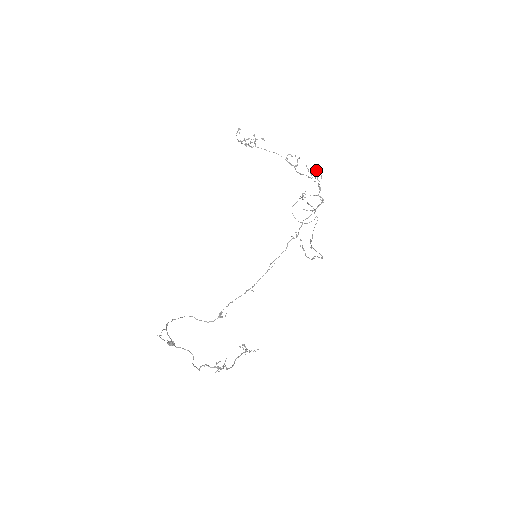
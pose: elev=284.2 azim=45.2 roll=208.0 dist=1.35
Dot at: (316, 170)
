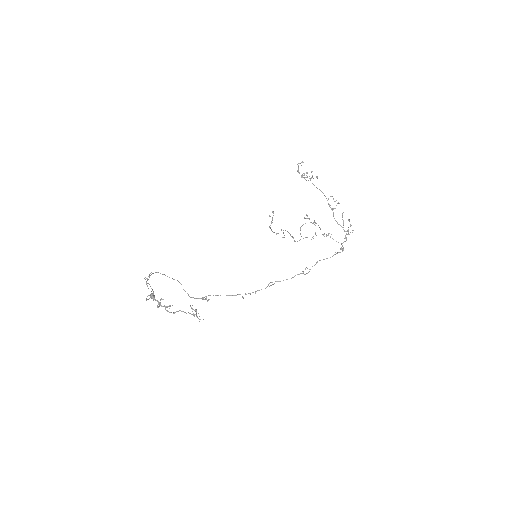
Dot at: (349, 220)
